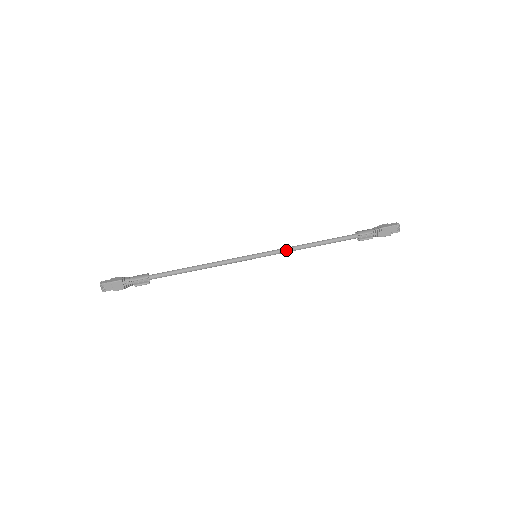
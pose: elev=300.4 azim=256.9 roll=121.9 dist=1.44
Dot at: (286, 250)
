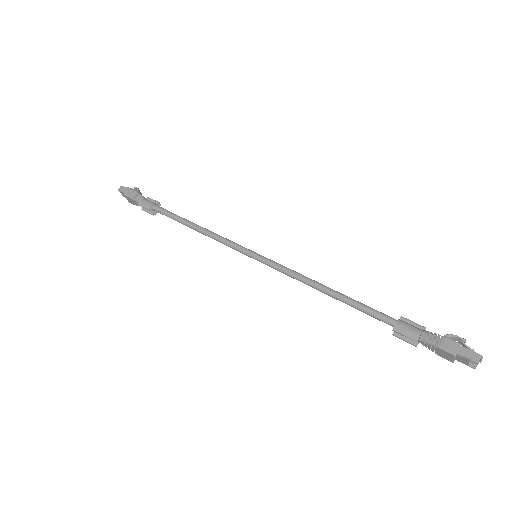
Dot at: (289, 275)
